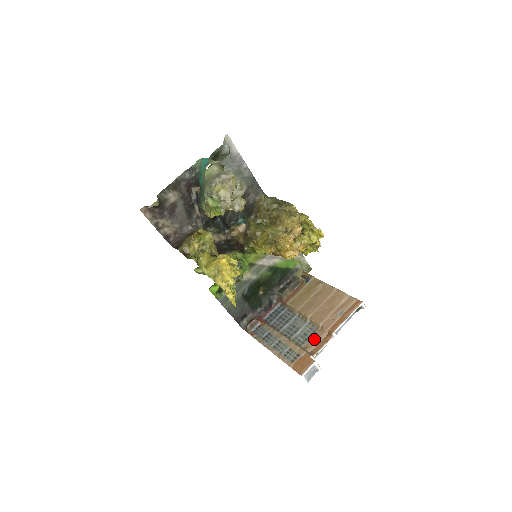
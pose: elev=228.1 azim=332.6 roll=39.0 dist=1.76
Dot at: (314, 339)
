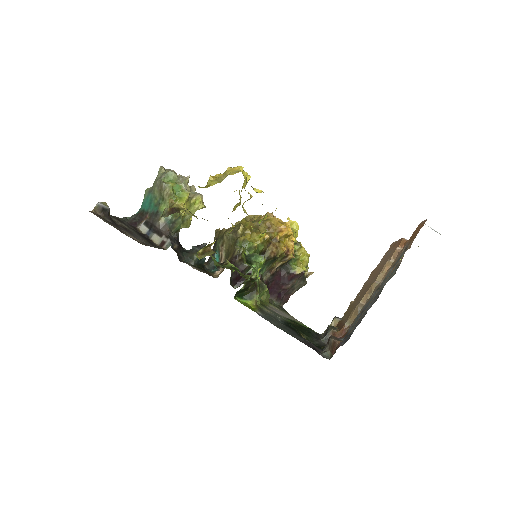
Dot at: occluded
